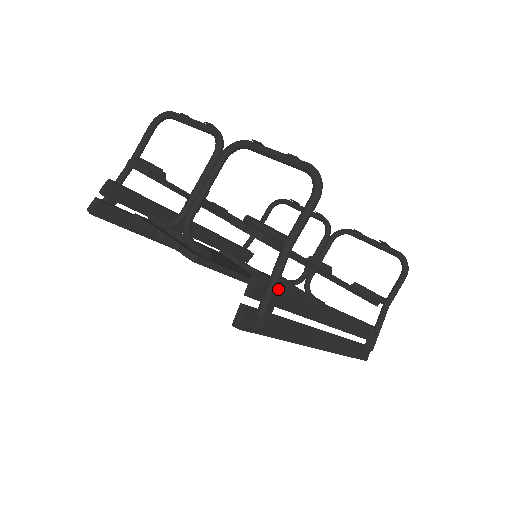
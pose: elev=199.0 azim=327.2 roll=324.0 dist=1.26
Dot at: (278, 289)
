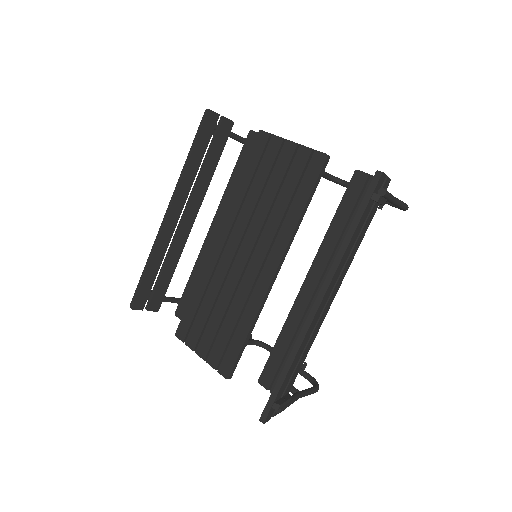
Dot at: (383, 204)
